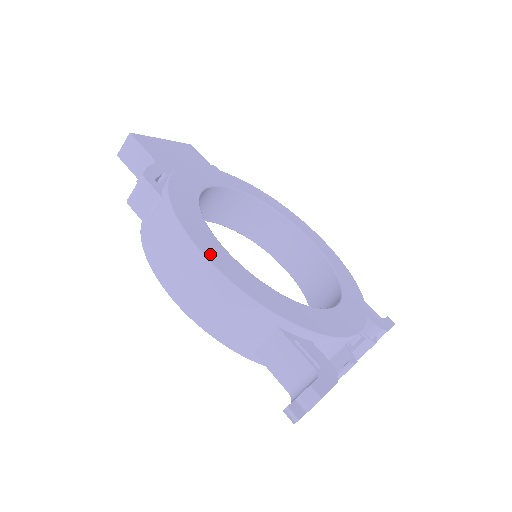
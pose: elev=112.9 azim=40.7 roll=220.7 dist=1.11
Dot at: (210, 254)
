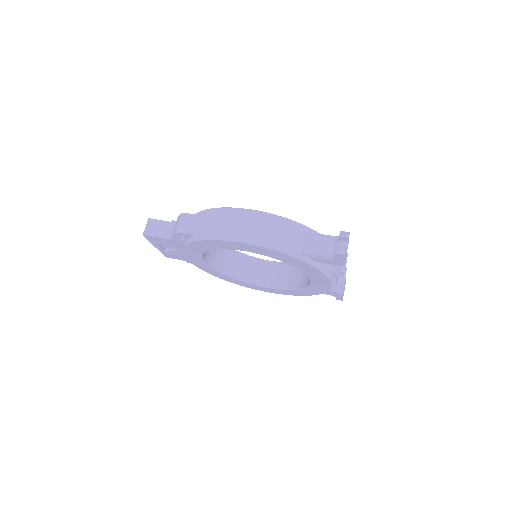
Dot at: occluded
